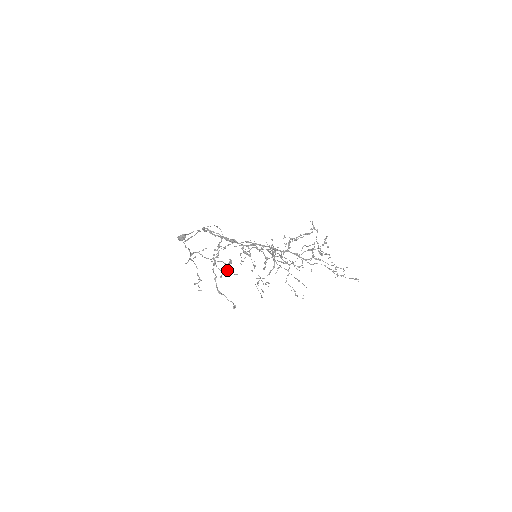
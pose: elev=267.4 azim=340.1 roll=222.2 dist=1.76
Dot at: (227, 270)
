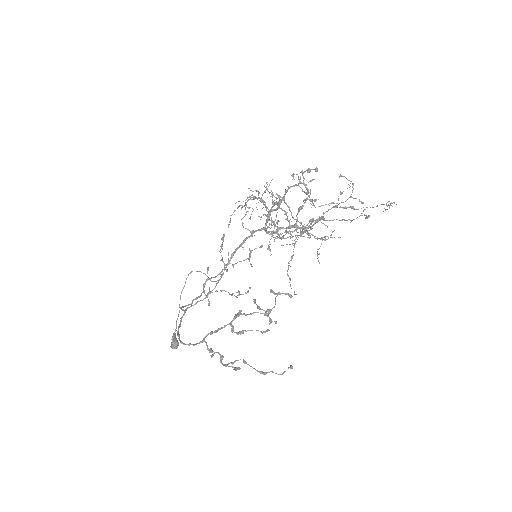
Dot at: occluded
